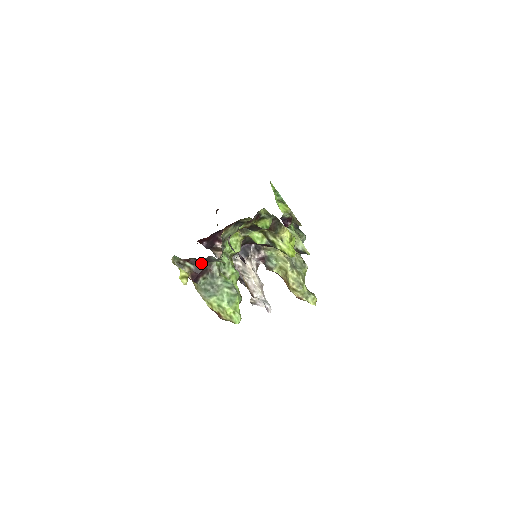
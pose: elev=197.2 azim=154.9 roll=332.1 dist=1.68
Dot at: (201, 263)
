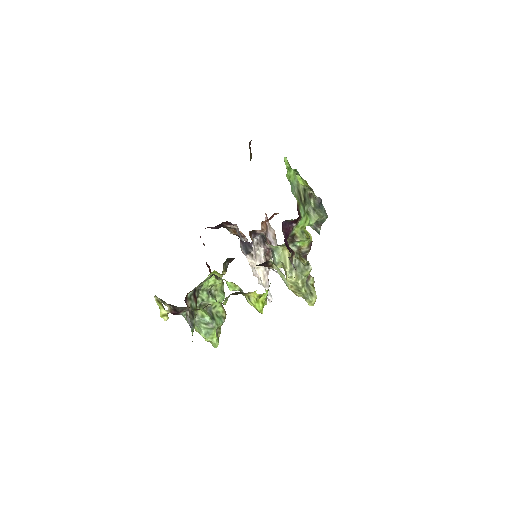
Dot at: (177, 307)
